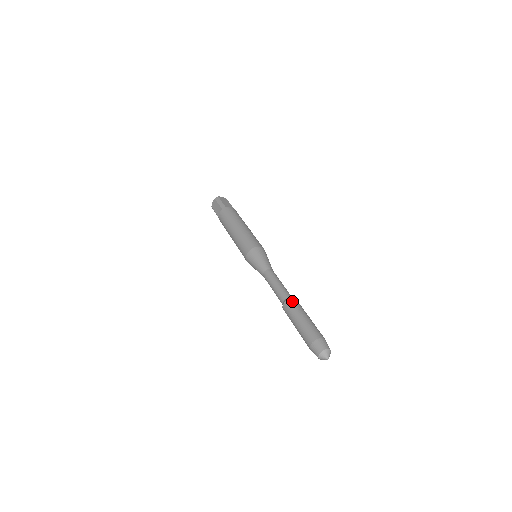
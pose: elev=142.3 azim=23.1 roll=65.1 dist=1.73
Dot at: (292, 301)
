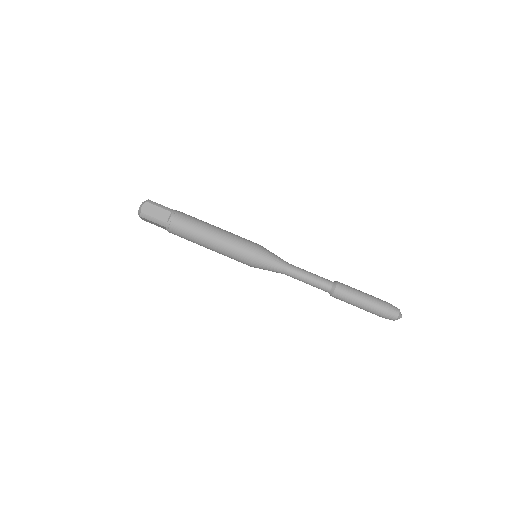
Dot at: (338, 293)
